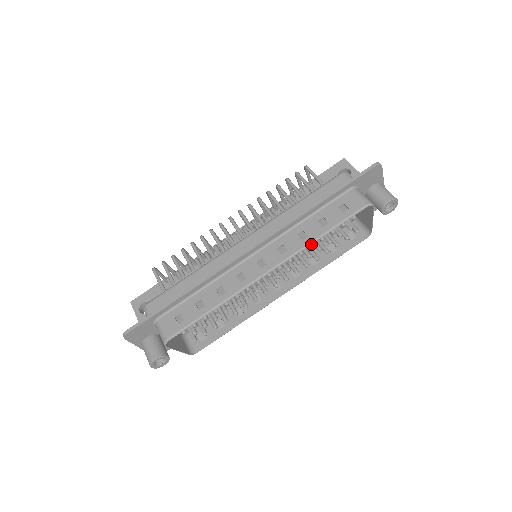
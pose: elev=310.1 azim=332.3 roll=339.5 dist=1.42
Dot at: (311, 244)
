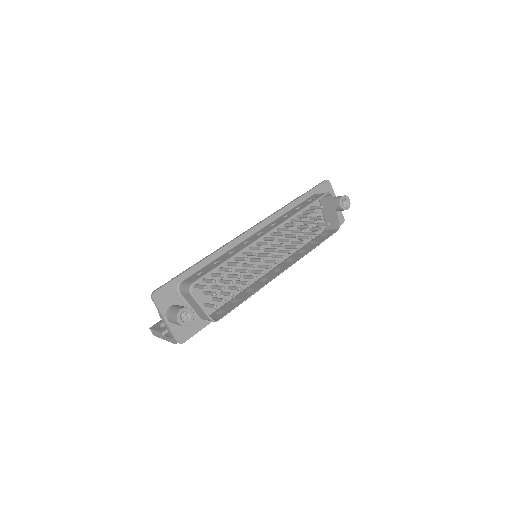
Dot at: (295, 215)
